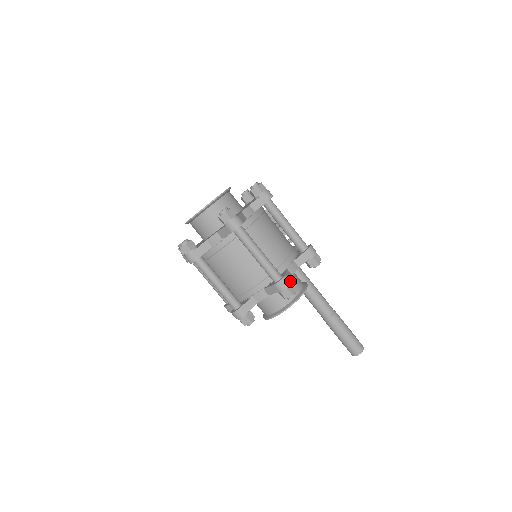
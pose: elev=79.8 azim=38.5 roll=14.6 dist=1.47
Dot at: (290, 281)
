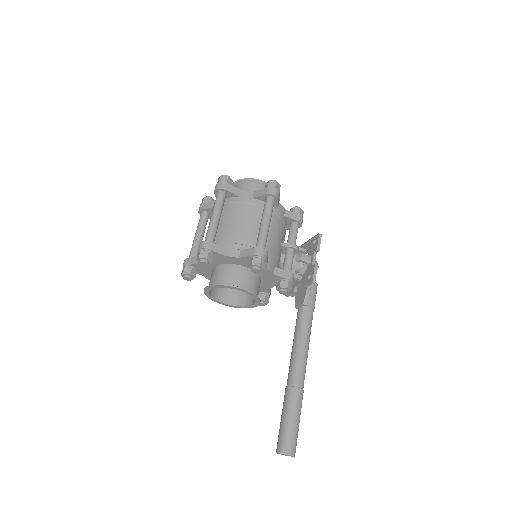
Dot at: (209, 249)
